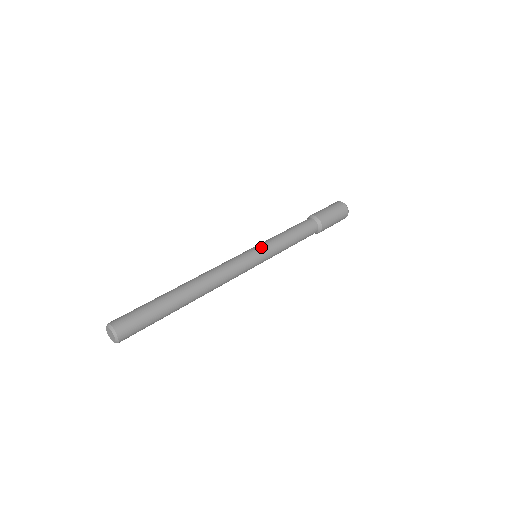
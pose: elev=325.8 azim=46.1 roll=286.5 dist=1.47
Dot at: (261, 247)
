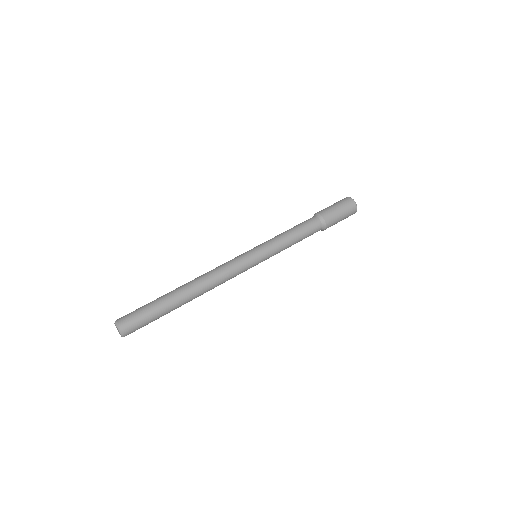
Dot at: (262, 251)
